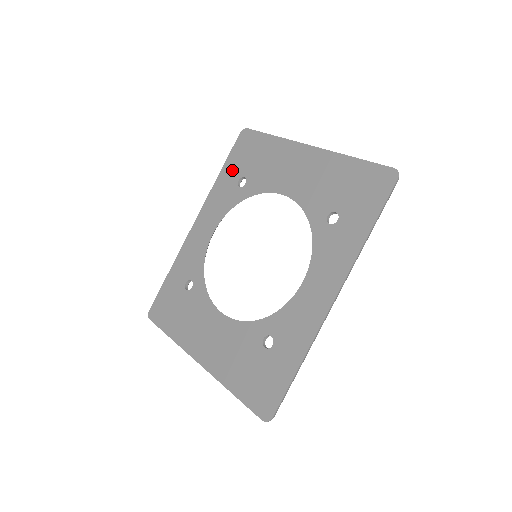
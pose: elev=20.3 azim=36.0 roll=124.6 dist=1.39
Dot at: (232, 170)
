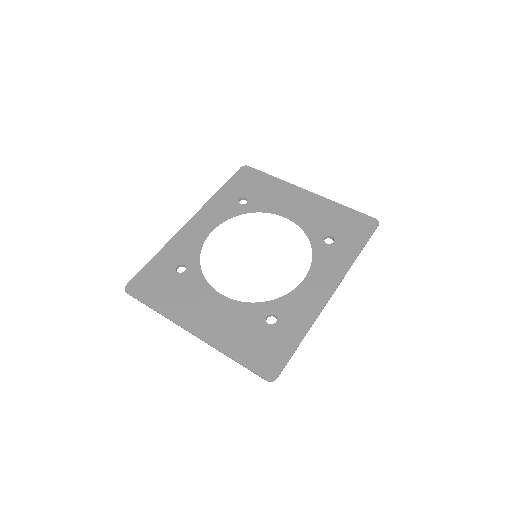
Dot at: (233, 190)
